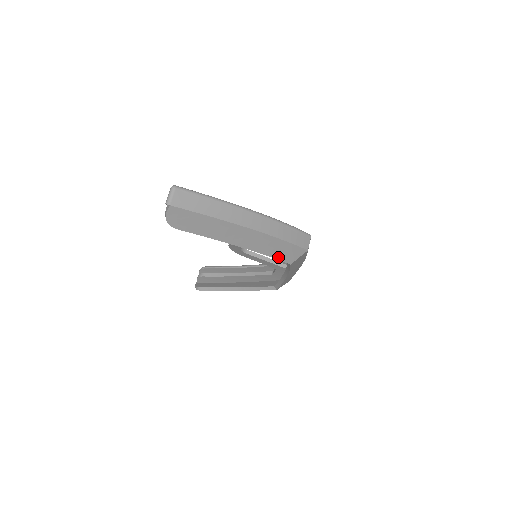
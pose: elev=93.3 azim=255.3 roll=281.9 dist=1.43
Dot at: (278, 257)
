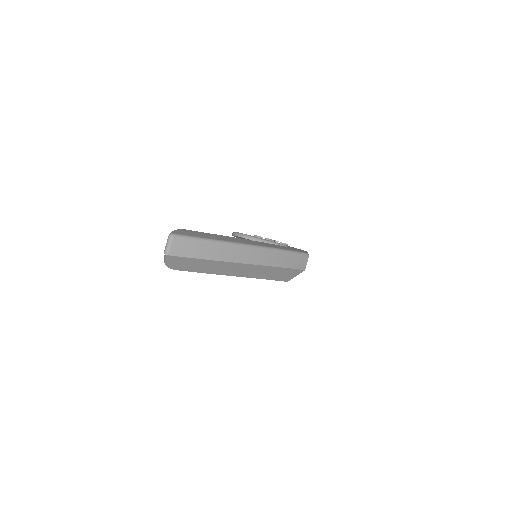
Dot at: (276, 279)
